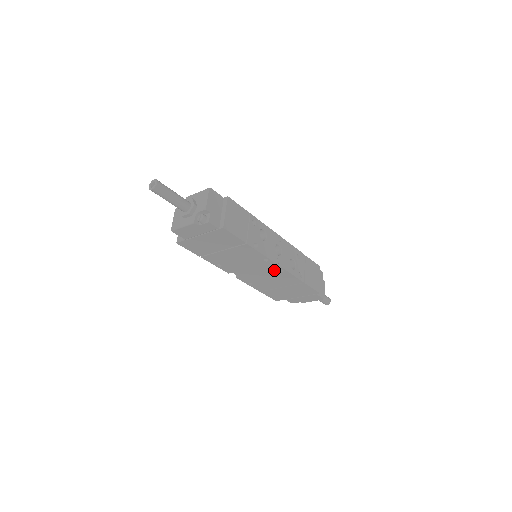
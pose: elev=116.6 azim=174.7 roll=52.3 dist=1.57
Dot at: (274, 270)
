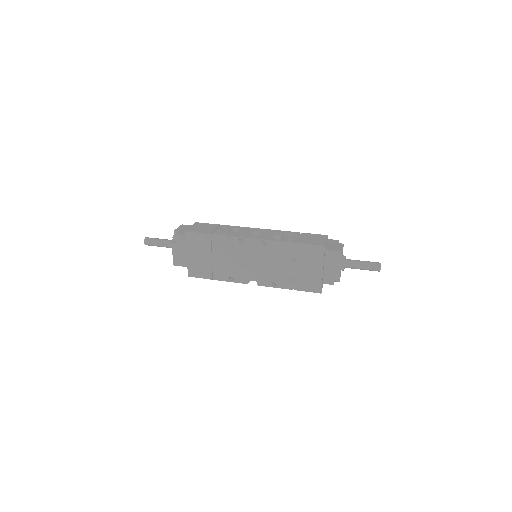
Dot at: (261, 248)
